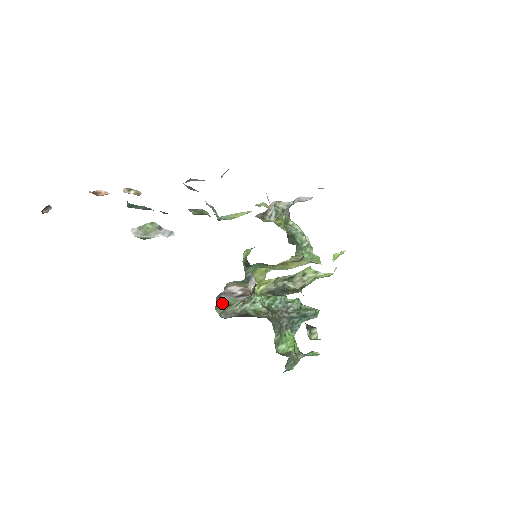
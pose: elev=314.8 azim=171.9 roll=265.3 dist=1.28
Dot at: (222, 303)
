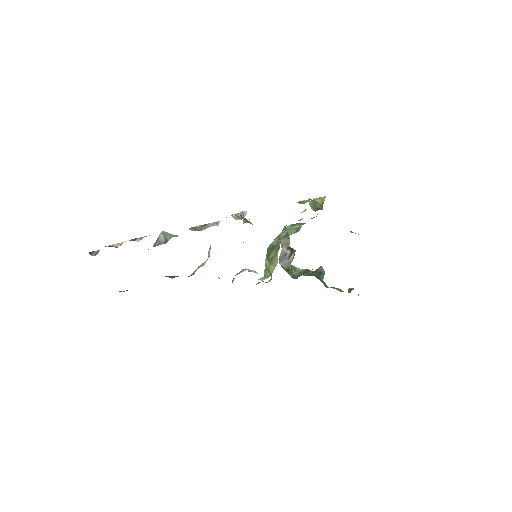
Dot at: (284, 269)
